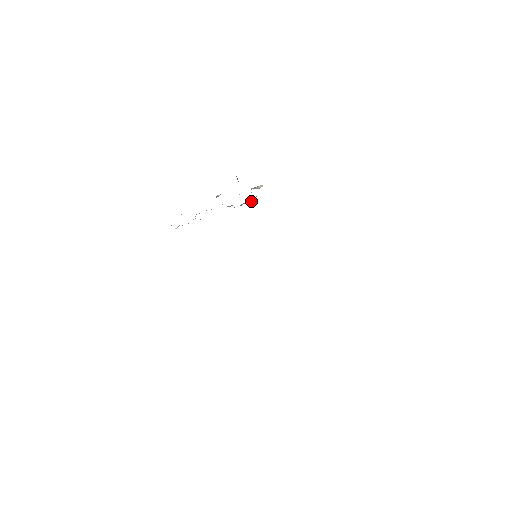
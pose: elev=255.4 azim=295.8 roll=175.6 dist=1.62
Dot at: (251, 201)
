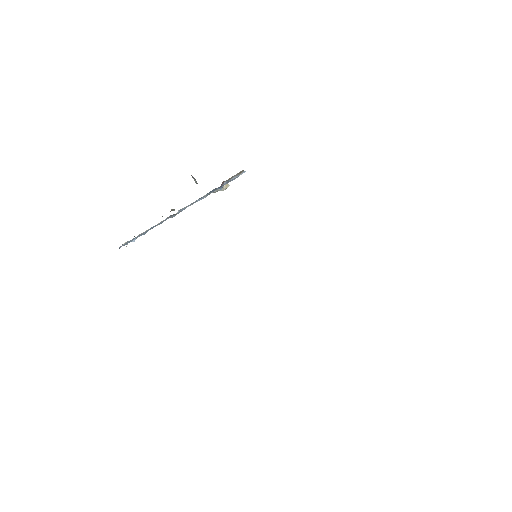
Dot at: (235, 177)
